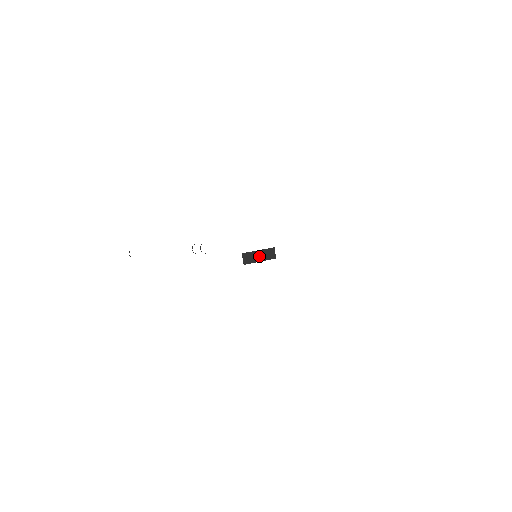
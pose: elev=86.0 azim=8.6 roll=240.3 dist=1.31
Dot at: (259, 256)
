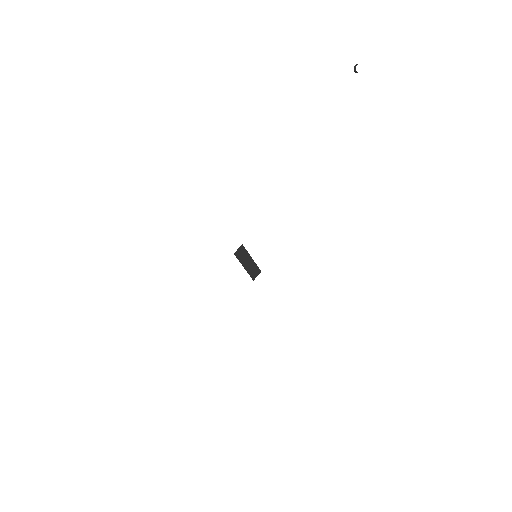
Dot at: (248, 263)
